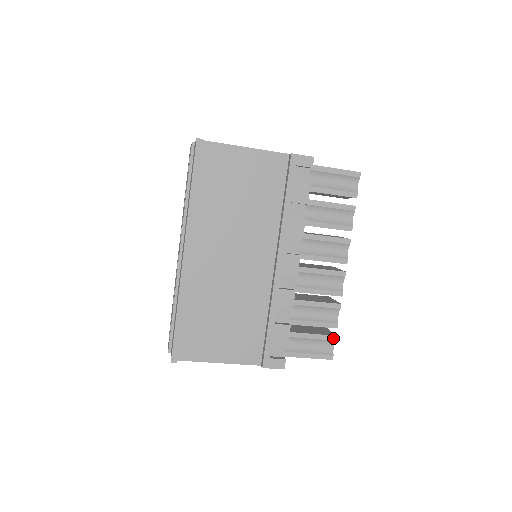
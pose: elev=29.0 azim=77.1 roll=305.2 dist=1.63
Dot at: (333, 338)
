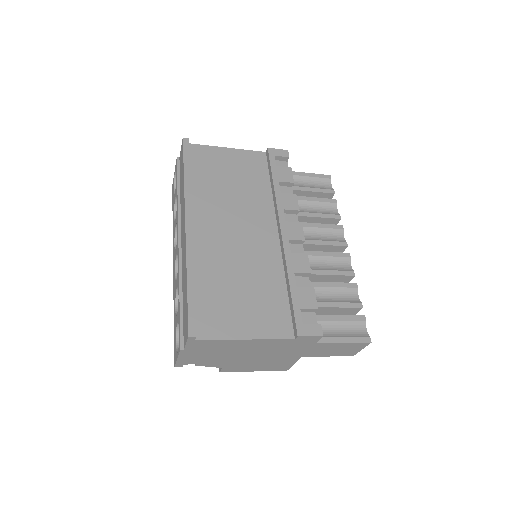
Dot at: (362, 318)
